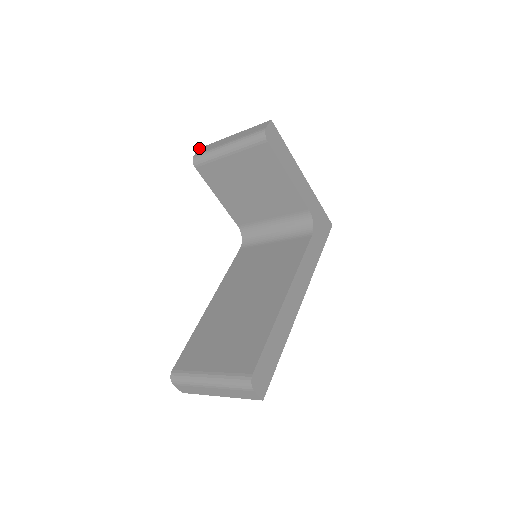
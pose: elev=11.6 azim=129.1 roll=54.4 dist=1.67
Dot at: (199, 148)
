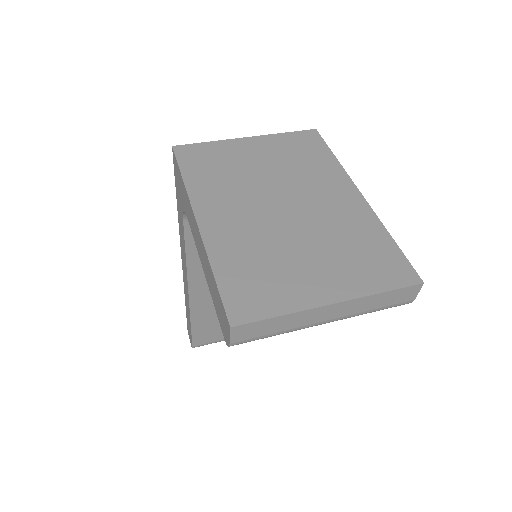
Dot at: (231, 330)
